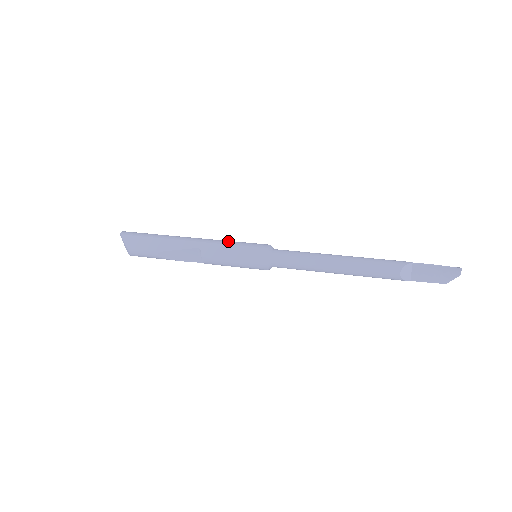
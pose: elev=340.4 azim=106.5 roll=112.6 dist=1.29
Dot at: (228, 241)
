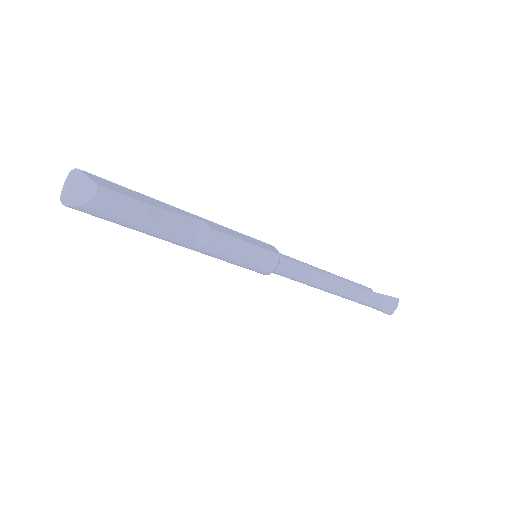
Dot at: occluded
